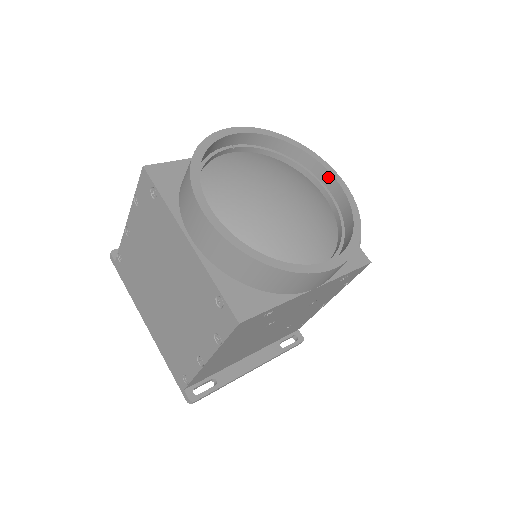
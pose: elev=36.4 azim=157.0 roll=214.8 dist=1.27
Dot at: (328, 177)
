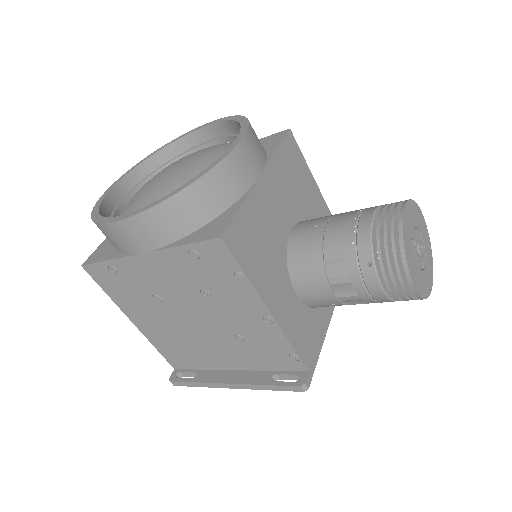
Dot at: occluded
